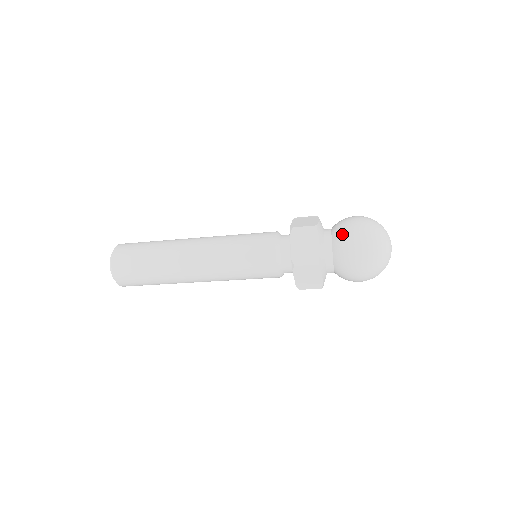
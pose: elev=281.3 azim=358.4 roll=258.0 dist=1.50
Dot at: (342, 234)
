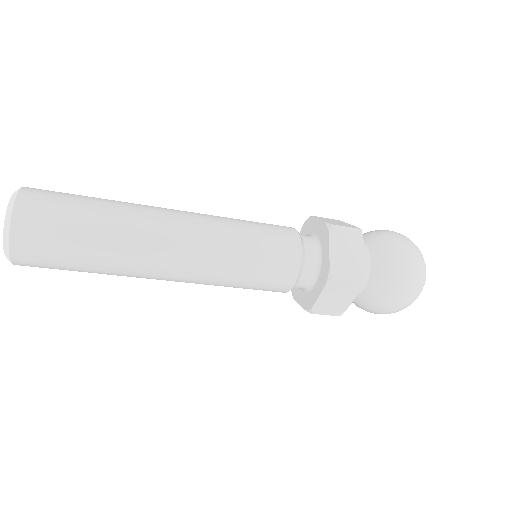
Dot at: (387, 247)
